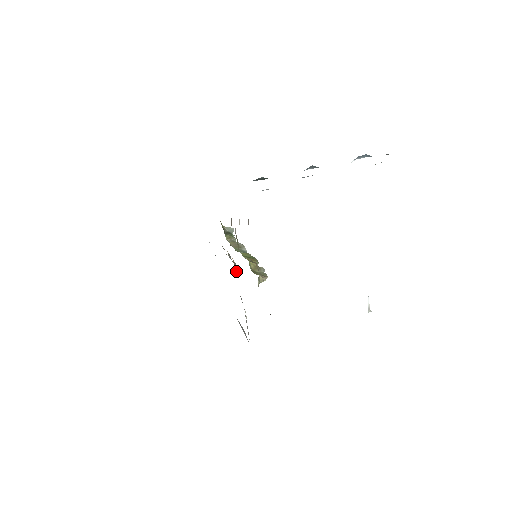
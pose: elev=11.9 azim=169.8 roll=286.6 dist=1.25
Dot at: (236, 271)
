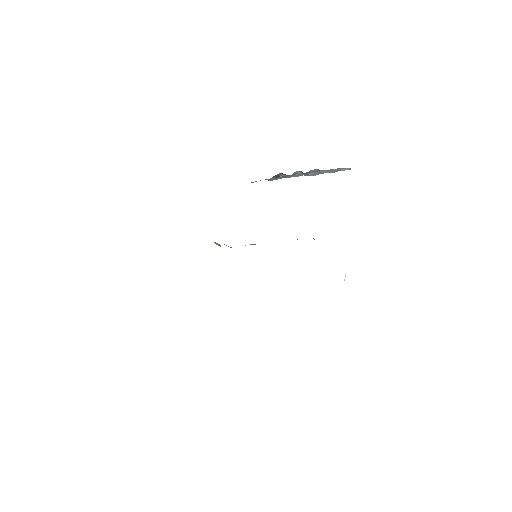
Dot at: occluded
